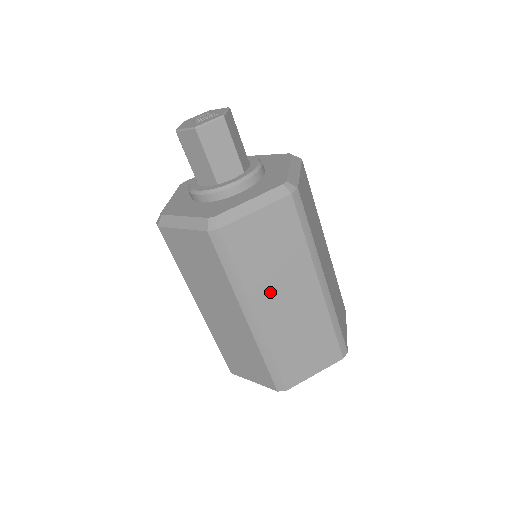
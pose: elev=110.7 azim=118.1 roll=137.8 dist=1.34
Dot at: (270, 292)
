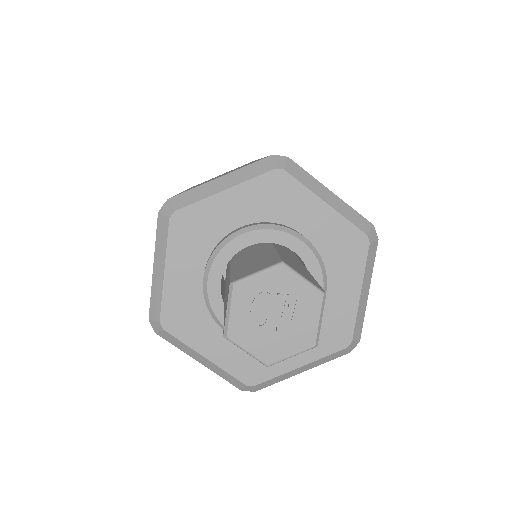
Dot at: occluded
